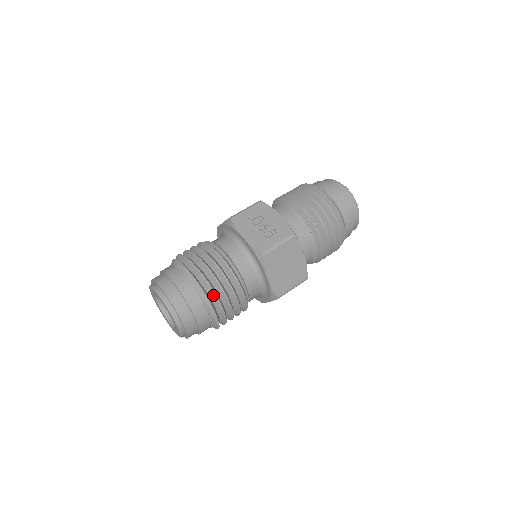
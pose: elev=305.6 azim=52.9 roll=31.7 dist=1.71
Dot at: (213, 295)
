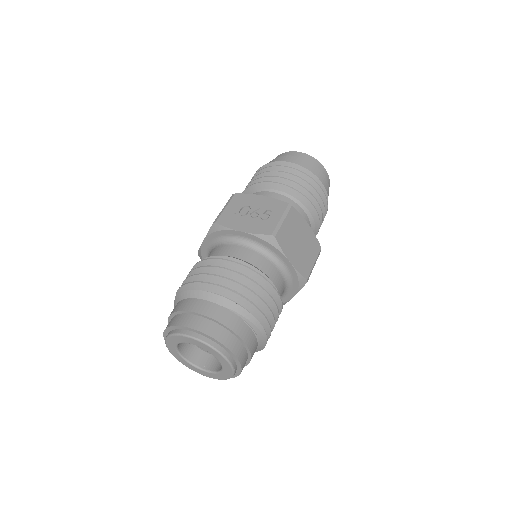
Dot at: (247, 303)
